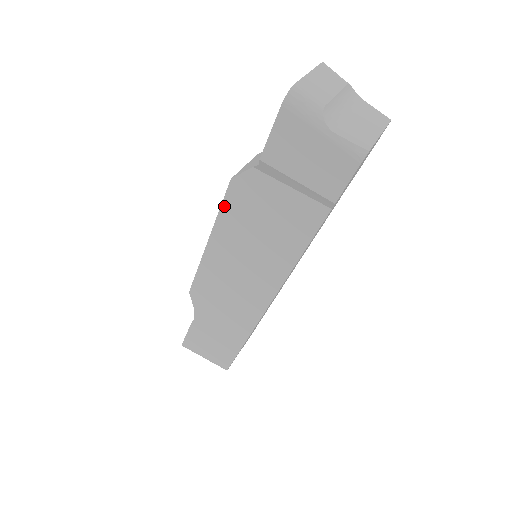
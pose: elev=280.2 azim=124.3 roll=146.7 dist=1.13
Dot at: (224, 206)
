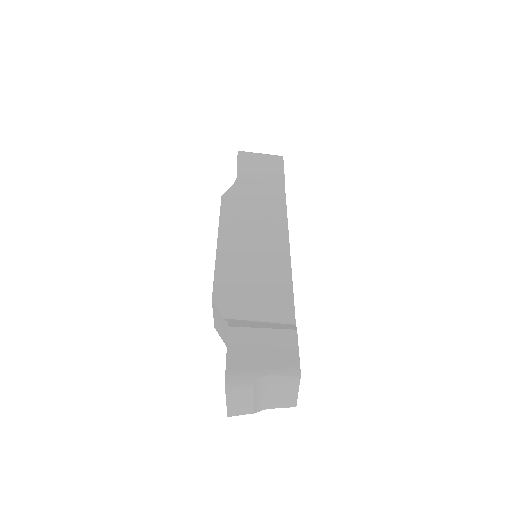
Dot at: occluded
